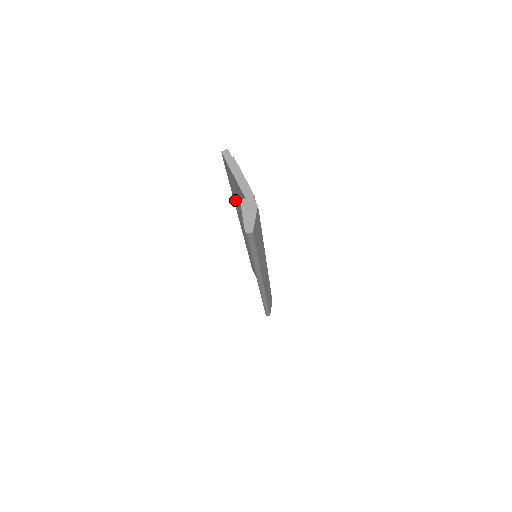
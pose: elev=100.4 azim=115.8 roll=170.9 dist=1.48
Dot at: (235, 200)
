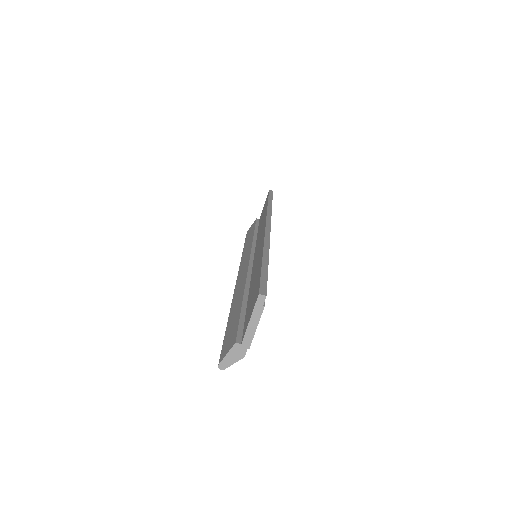
Dot at: (260, 262)
